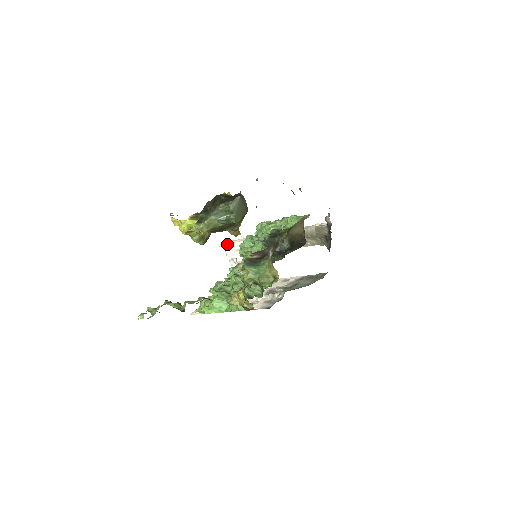
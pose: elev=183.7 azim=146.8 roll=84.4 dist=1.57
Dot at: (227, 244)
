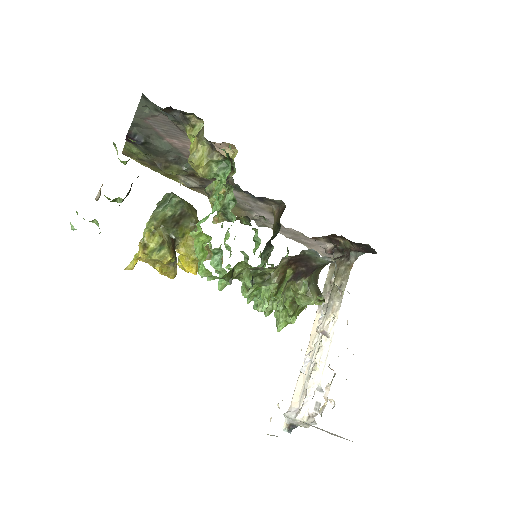
Dot at: (287, 411)
